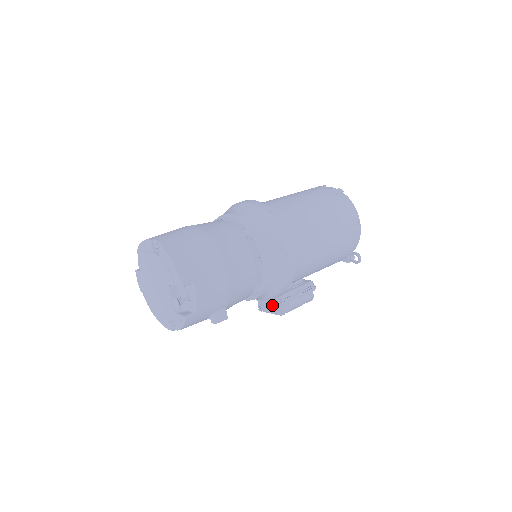
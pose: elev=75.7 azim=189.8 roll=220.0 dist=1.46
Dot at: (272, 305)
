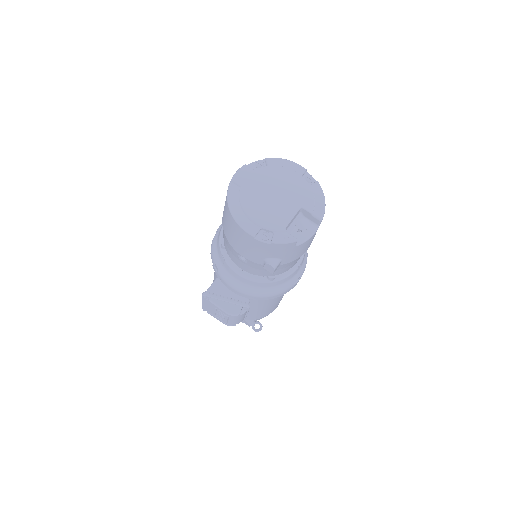
Dot at: (232, 300)
